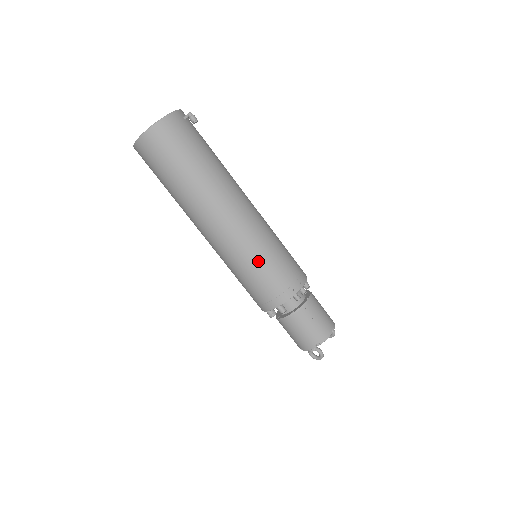
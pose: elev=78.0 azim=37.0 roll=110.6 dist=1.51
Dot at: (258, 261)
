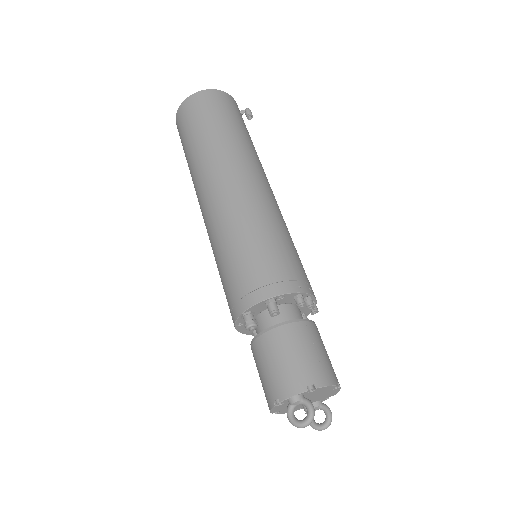
Dot at: (266, 232)
